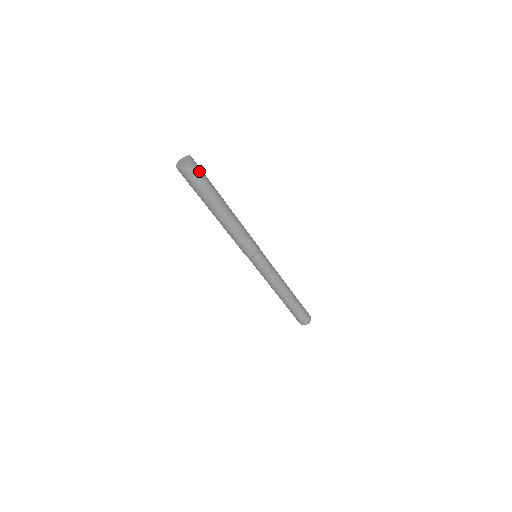
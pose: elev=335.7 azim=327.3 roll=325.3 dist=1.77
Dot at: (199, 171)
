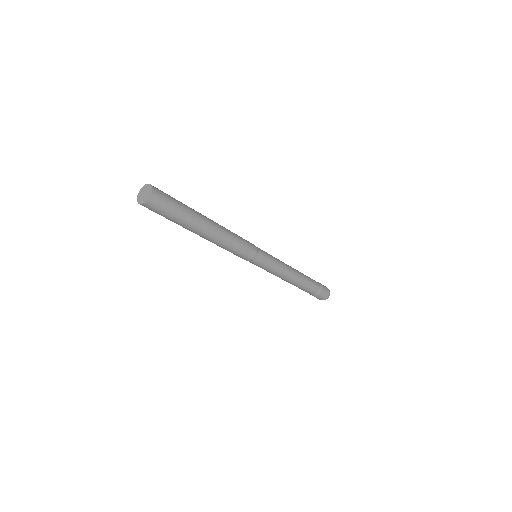
Dot at: (166, 196)
